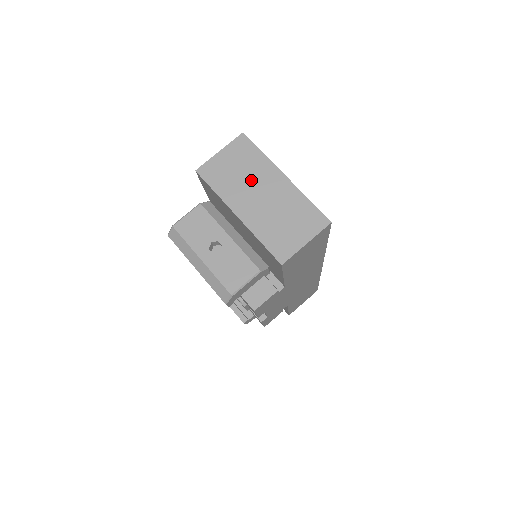
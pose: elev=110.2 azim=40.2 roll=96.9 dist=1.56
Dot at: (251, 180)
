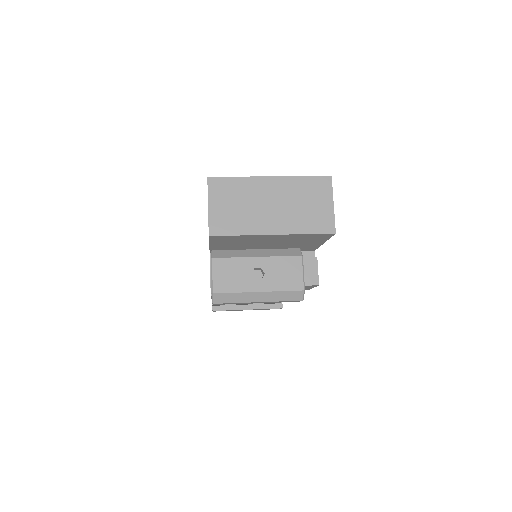
Dot at: (253, 202)
